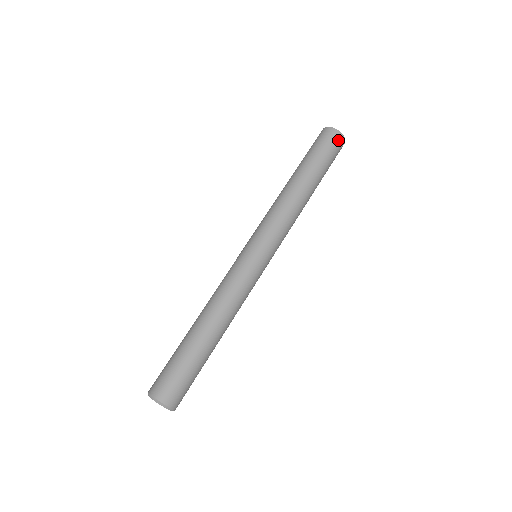
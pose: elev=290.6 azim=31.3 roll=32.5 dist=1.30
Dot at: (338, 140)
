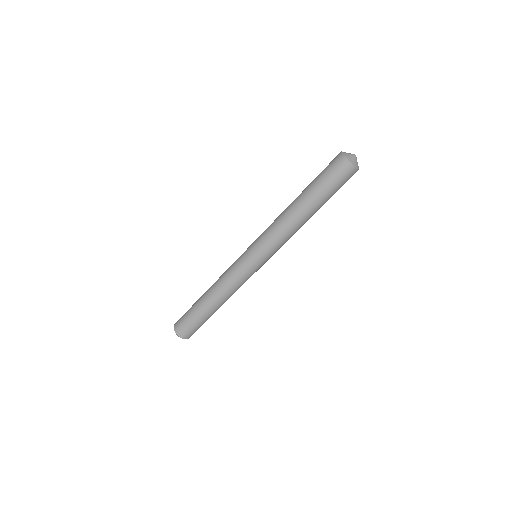
Dot at: occluded
